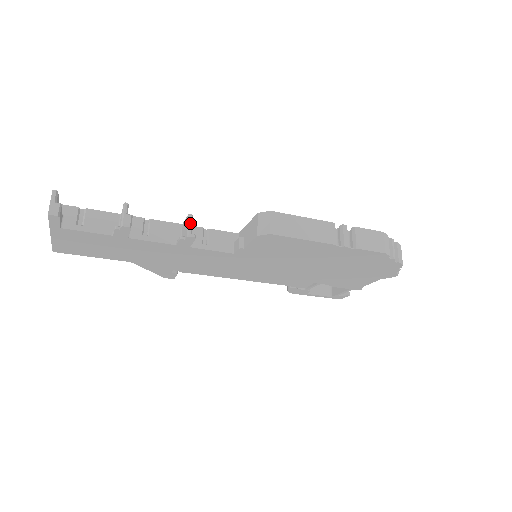
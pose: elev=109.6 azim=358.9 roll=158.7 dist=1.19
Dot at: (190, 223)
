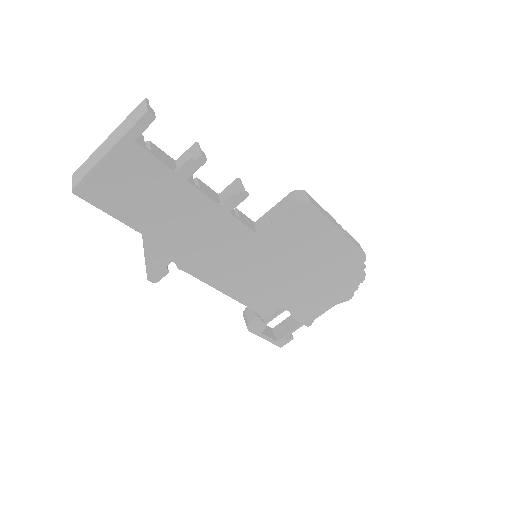
Dot at: occluded
